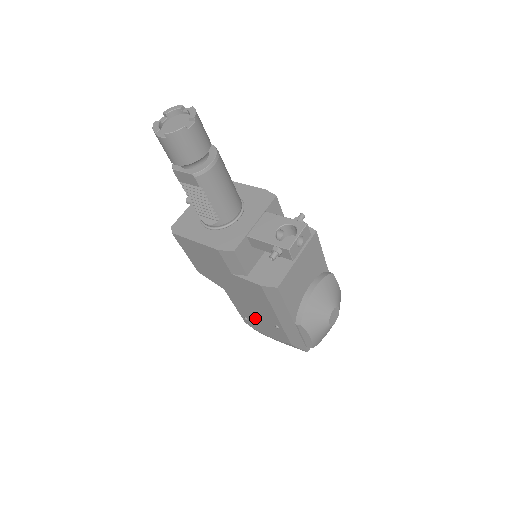
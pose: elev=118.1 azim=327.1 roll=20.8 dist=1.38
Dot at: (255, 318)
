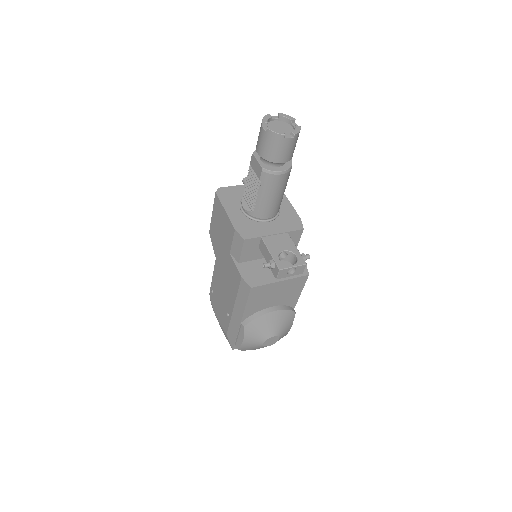
Dot at: (219, 296)
